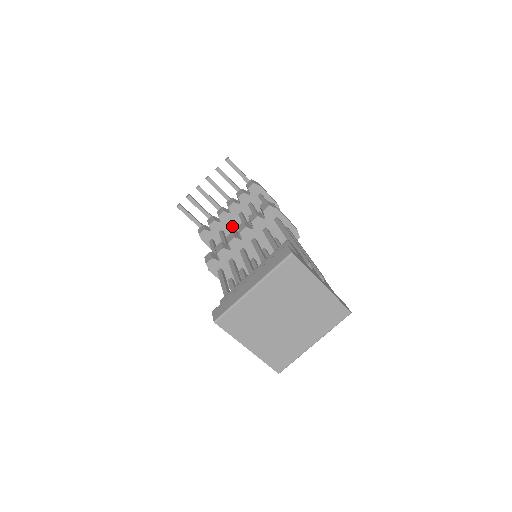
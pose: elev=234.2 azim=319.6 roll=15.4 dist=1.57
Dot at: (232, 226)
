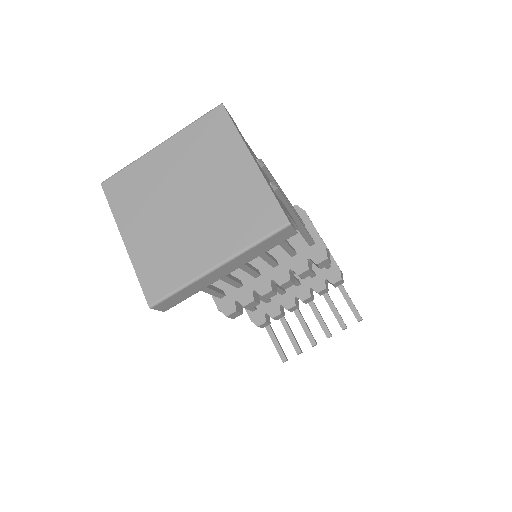
Dot at: occluded
